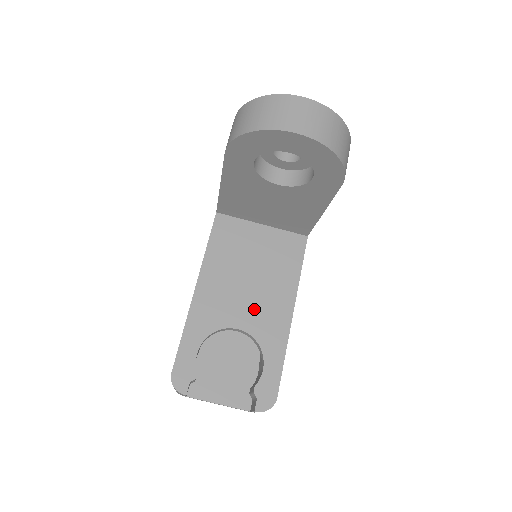
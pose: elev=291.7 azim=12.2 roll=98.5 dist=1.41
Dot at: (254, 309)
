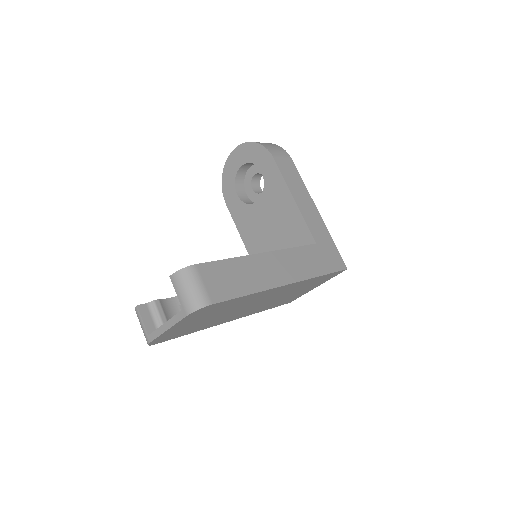
Dot at: occluded
